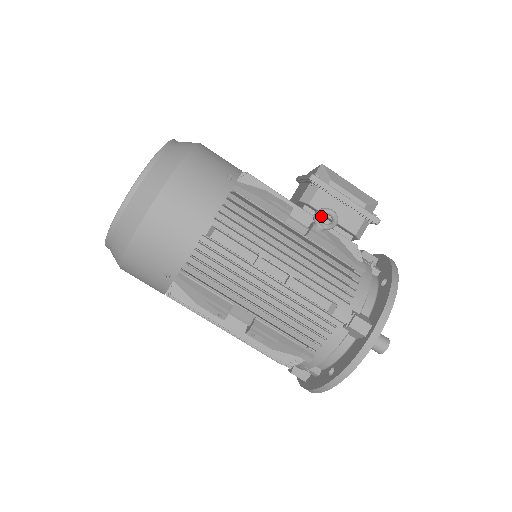
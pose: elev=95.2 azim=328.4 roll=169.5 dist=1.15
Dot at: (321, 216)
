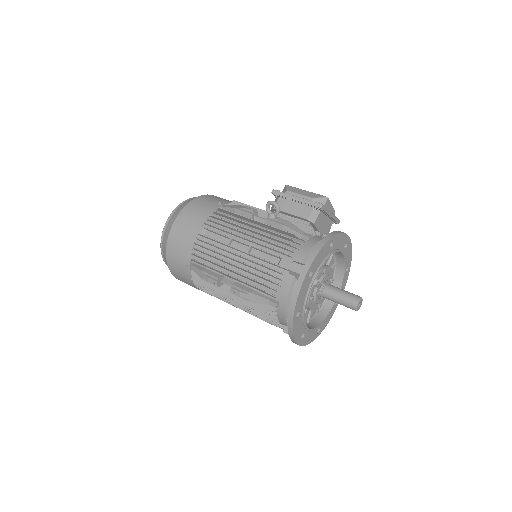
Dot at: (286, 215)
